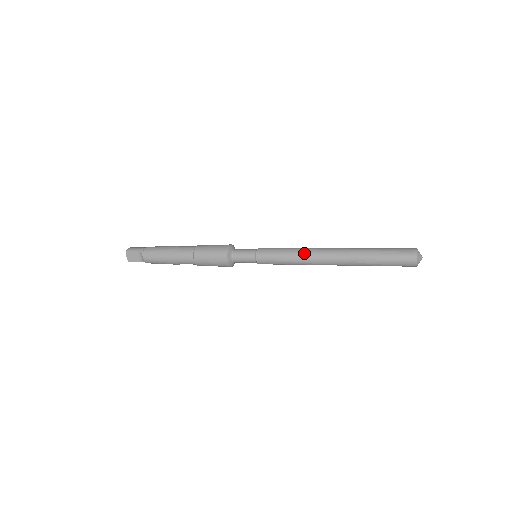
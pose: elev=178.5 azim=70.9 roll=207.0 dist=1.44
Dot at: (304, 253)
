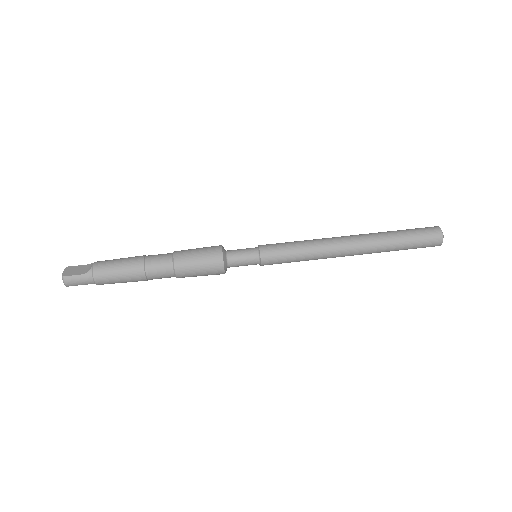
Dot at: occluded
